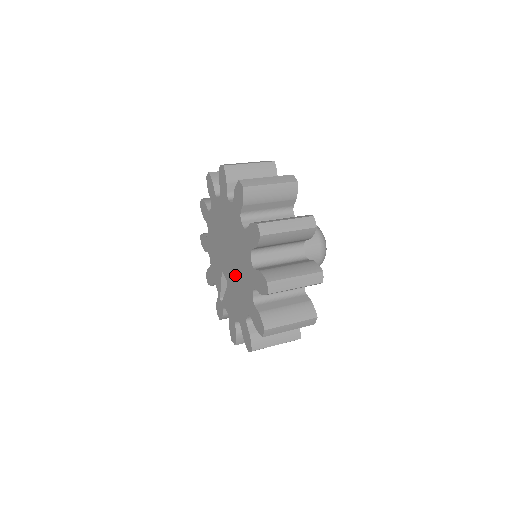
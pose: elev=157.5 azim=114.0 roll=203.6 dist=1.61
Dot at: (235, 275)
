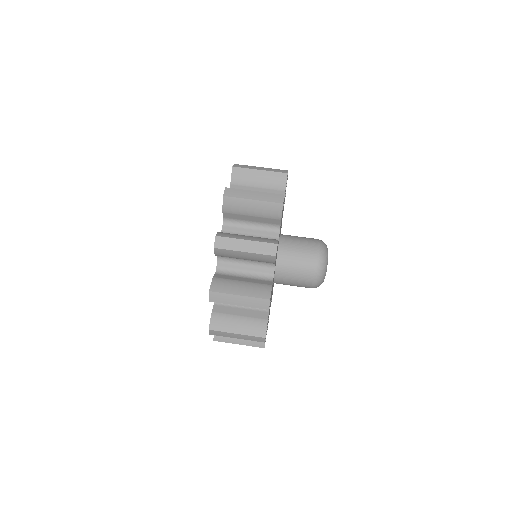
Dot at: occluded
